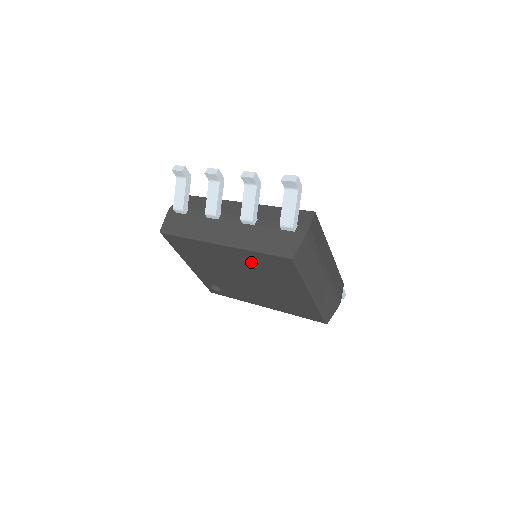
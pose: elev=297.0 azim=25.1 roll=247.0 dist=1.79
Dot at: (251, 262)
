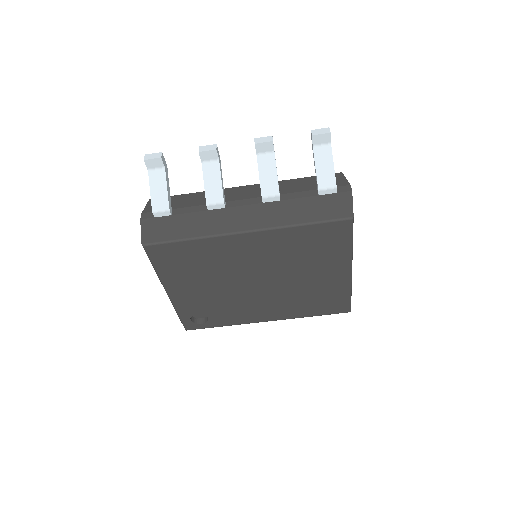
Dot at: (284, 247)
